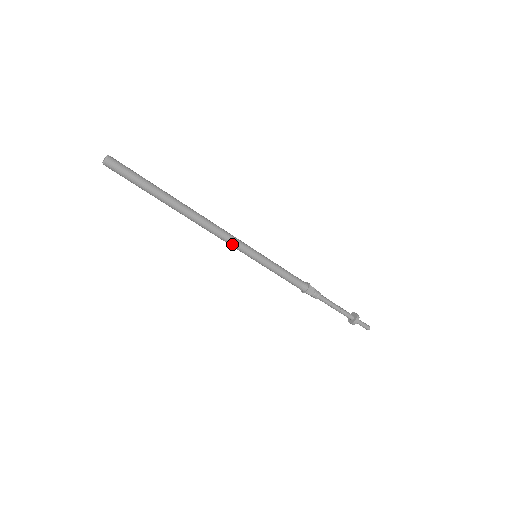
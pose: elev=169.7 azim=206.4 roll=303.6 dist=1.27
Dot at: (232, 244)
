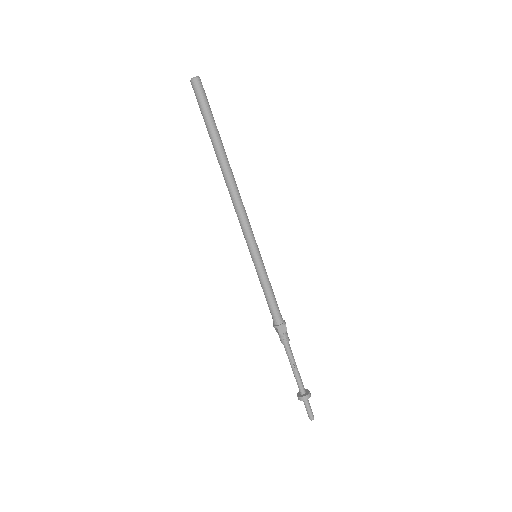
Dot at: (243, 227)
